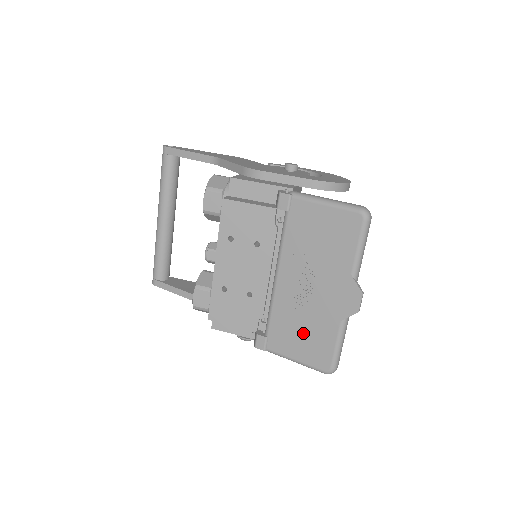
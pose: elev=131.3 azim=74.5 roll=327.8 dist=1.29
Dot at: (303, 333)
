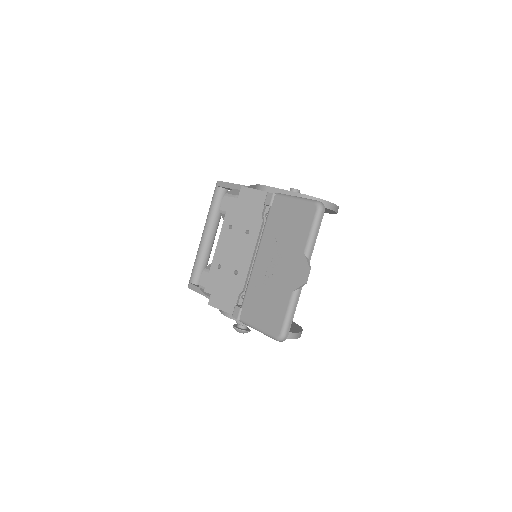
Dot at: (266, 303)
